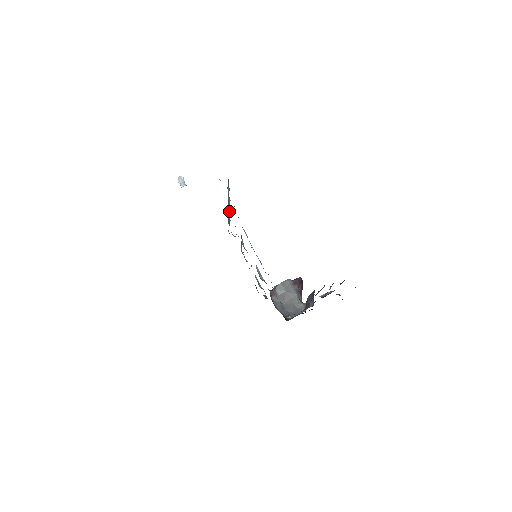
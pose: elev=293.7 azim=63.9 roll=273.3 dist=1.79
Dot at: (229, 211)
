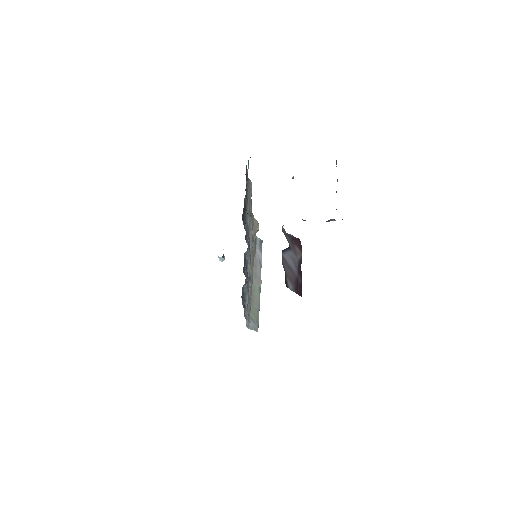
Dot at: (258, 300)
